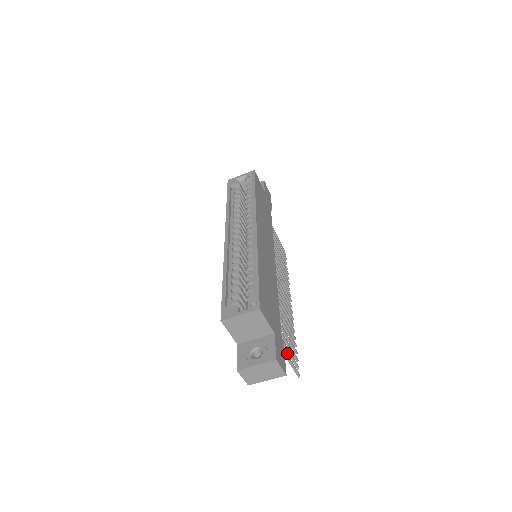
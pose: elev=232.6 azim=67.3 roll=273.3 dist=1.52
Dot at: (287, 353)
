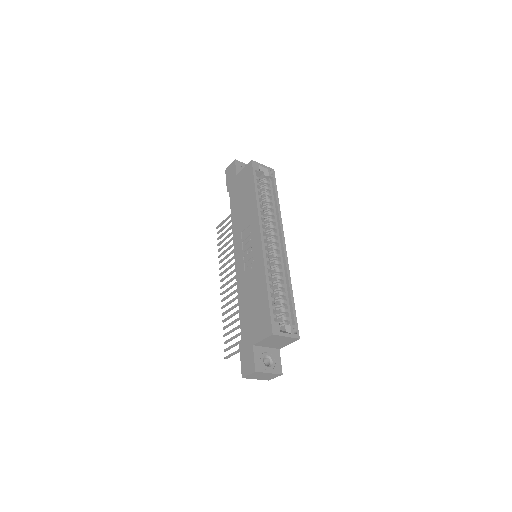
Dot at: (238, 343)
